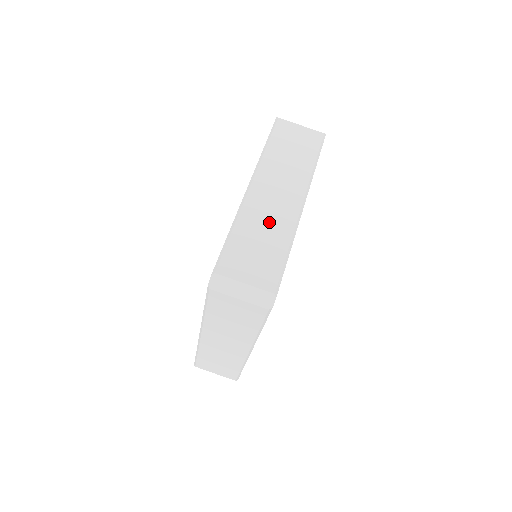
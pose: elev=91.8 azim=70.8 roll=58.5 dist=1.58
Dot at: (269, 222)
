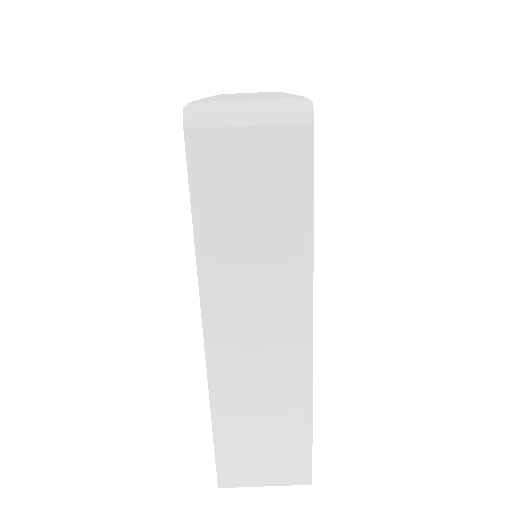
Dot at: (264, 392)
